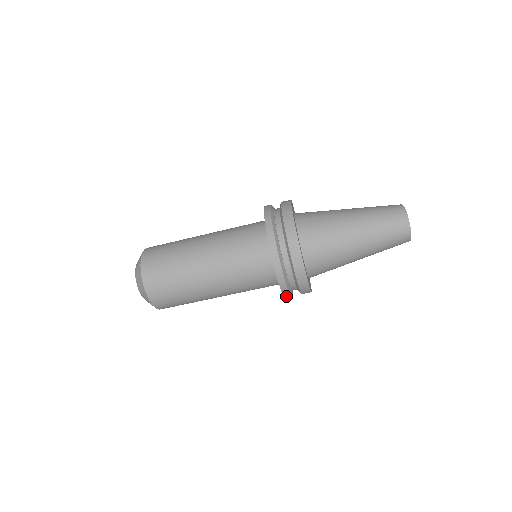
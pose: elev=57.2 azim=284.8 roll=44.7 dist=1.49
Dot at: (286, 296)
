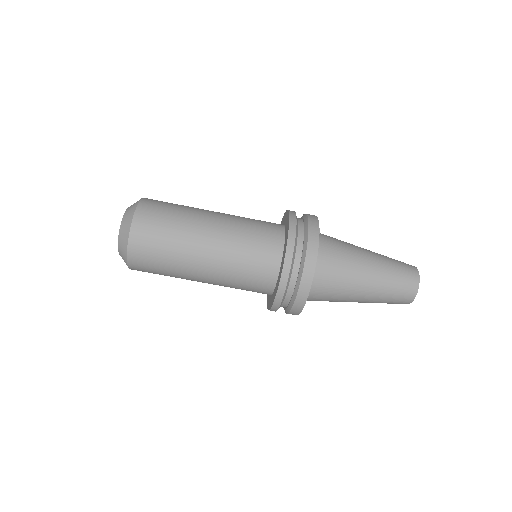
Dot at: occluded
